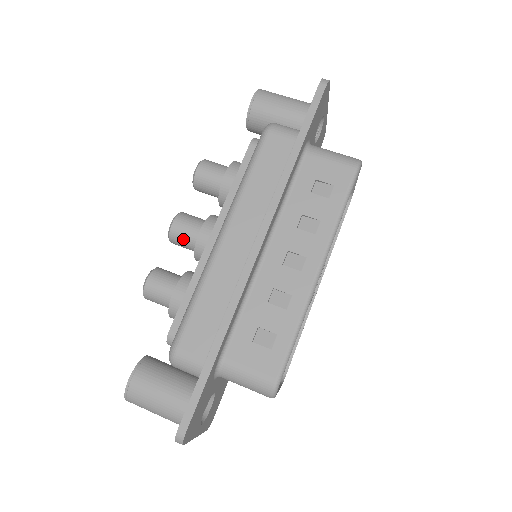
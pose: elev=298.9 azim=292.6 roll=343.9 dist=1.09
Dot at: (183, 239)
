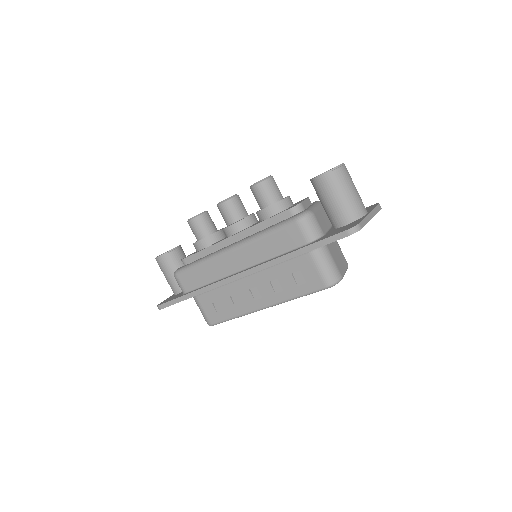
Dot at: (222, 216)
